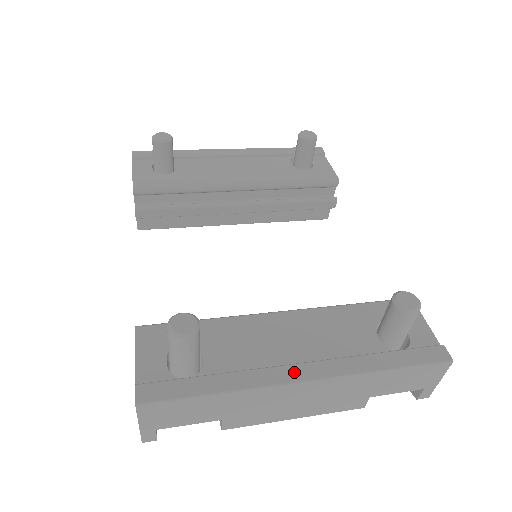
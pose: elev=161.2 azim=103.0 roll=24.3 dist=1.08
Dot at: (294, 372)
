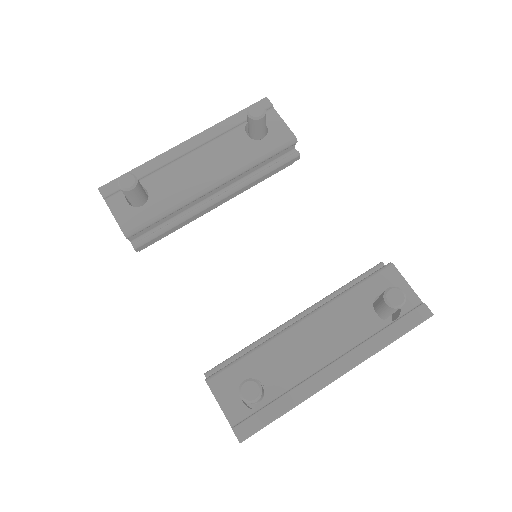
Dot at: (330, 373)
